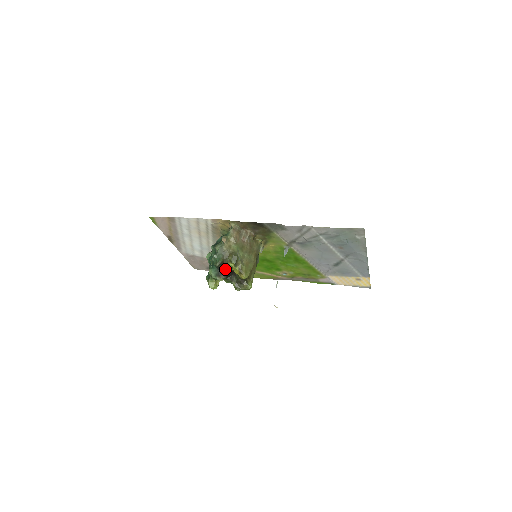
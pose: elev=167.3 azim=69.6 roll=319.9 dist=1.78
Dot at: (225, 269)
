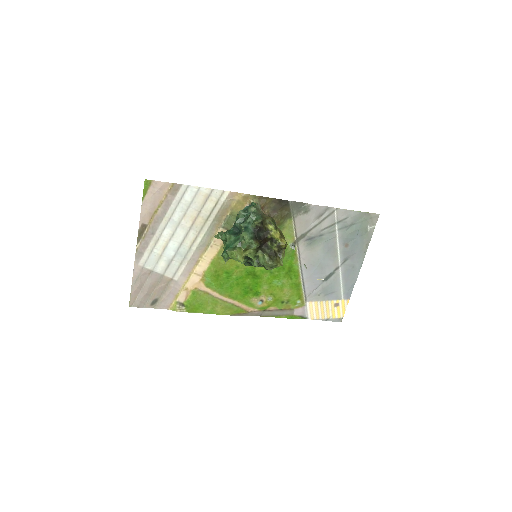
Dot at: (260, 234)
